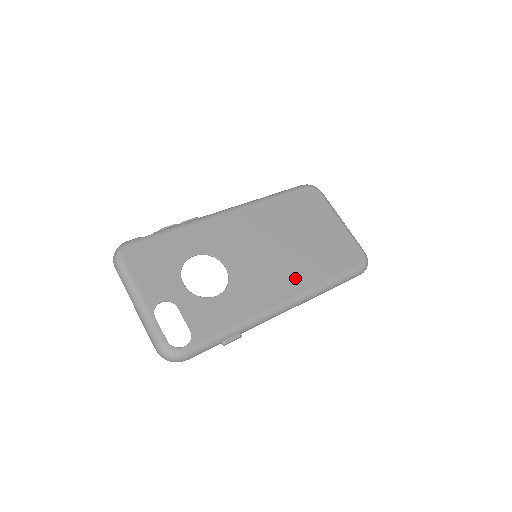
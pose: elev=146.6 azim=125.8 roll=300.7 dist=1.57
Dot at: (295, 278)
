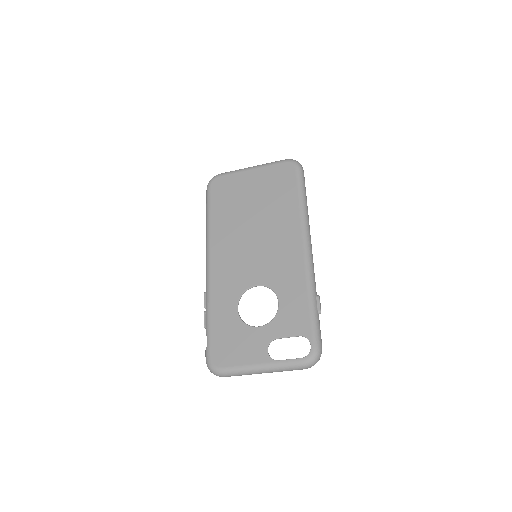
Dot at: (287, 231)
